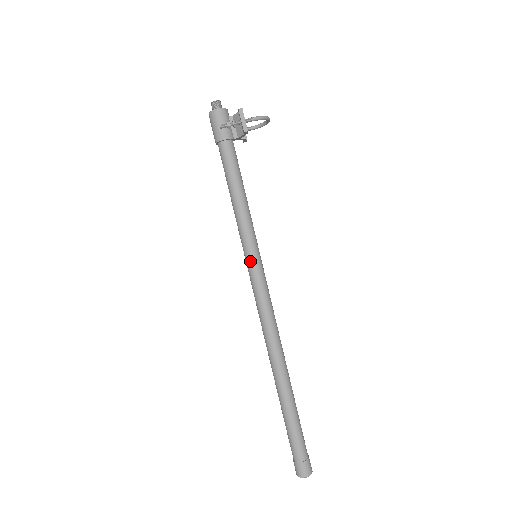
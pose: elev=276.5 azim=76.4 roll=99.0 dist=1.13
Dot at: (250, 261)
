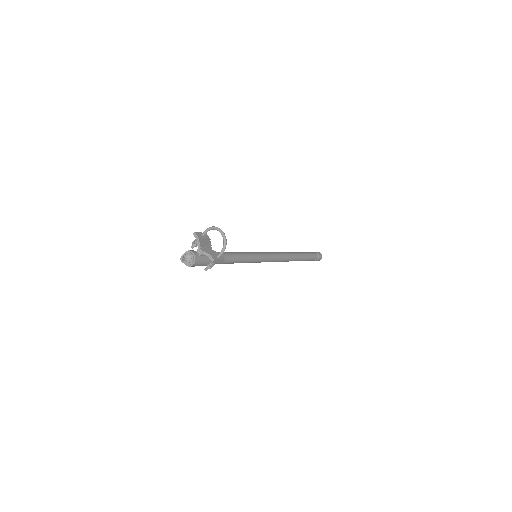
Dot at: occluded
